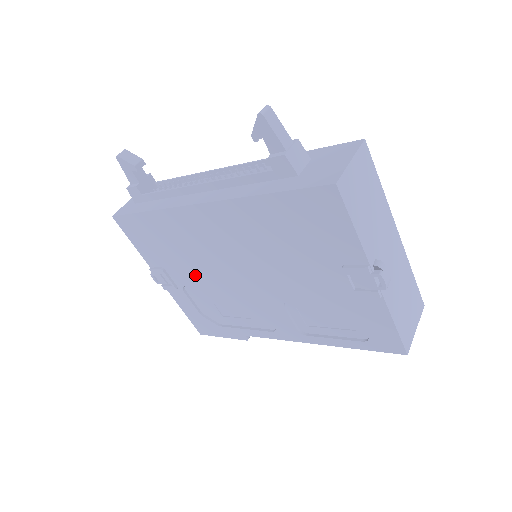
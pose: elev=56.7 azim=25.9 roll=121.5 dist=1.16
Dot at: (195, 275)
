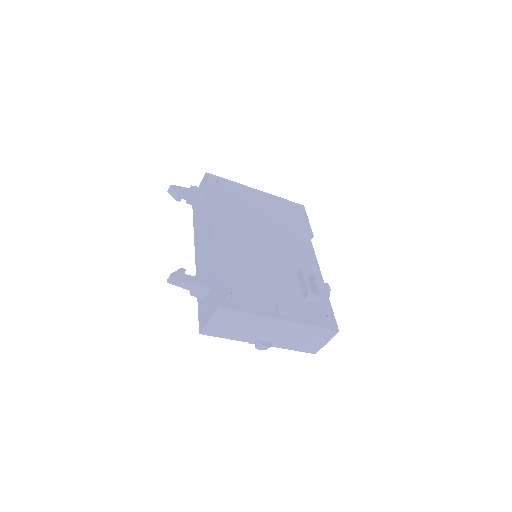
Dot at: occluded
